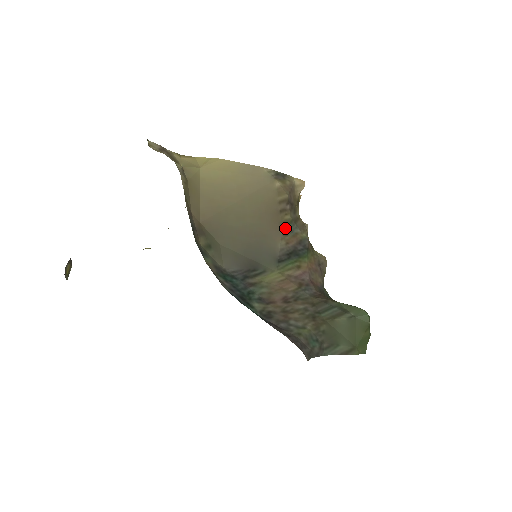
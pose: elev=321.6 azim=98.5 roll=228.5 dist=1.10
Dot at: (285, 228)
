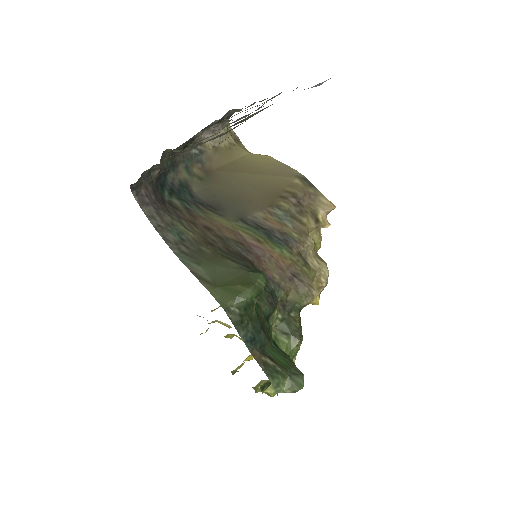
Dot at: (274, 209)
